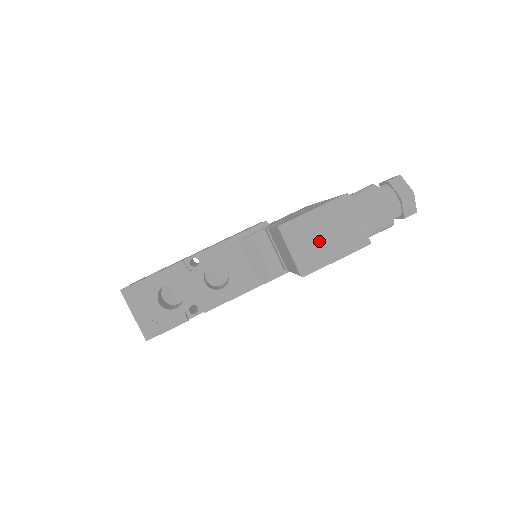
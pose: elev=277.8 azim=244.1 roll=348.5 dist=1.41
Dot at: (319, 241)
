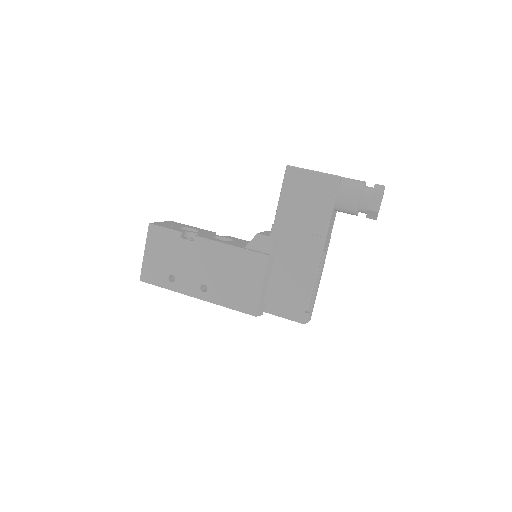
Dot at: occluded
